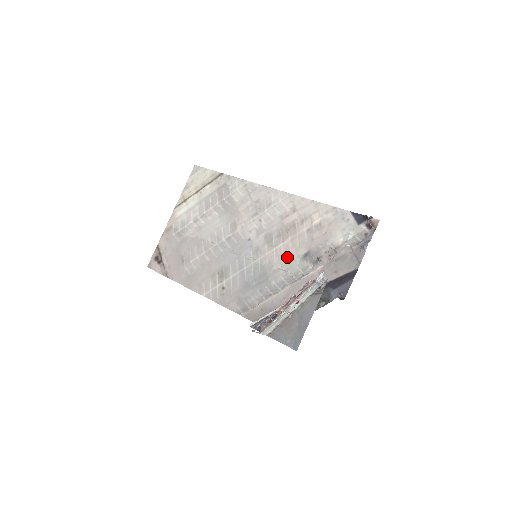
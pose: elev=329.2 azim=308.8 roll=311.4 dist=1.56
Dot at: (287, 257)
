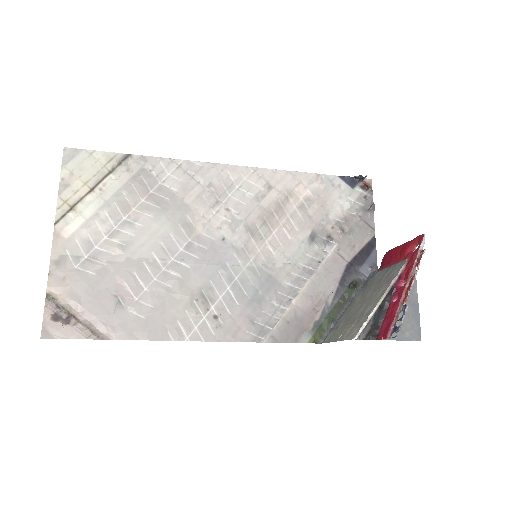
Dot at: (289, 246)
